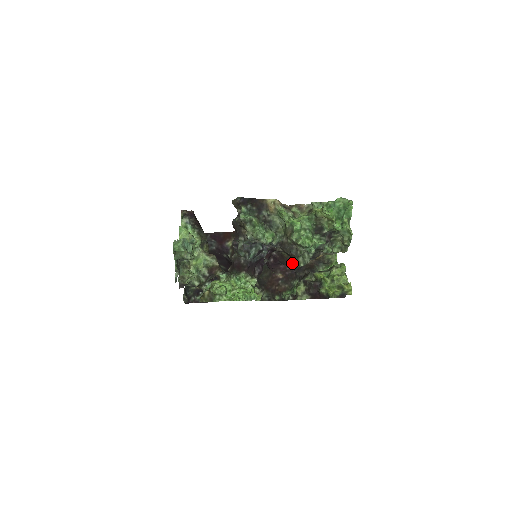
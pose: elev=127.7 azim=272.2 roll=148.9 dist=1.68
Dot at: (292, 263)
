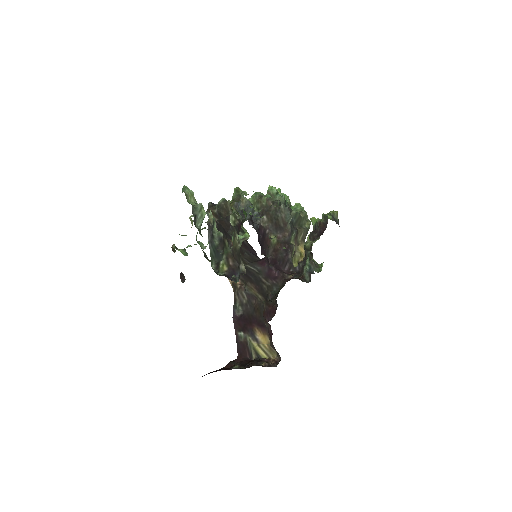
Dot at: (287, 250)
